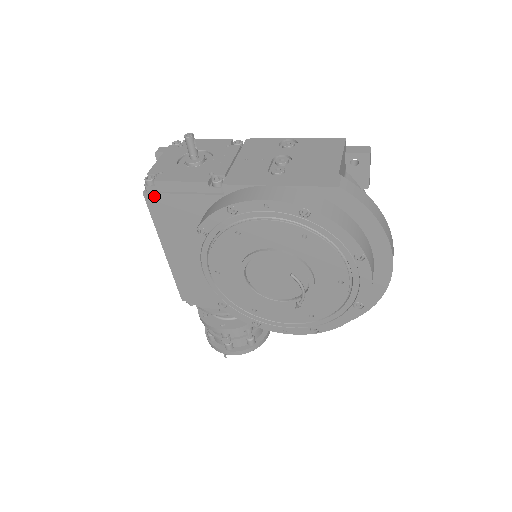
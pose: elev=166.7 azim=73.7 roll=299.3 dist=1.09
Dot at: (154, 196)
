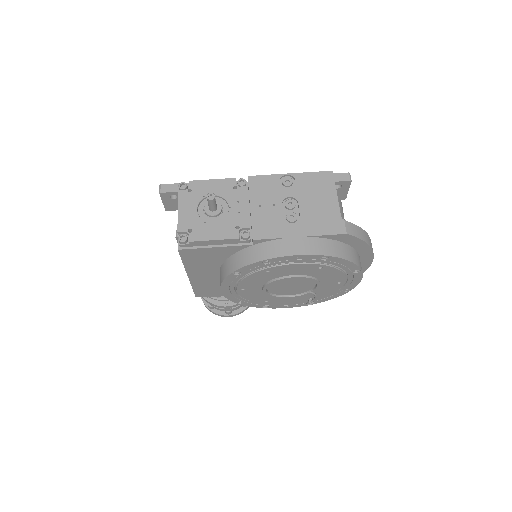
Dot at: (188, 250)
